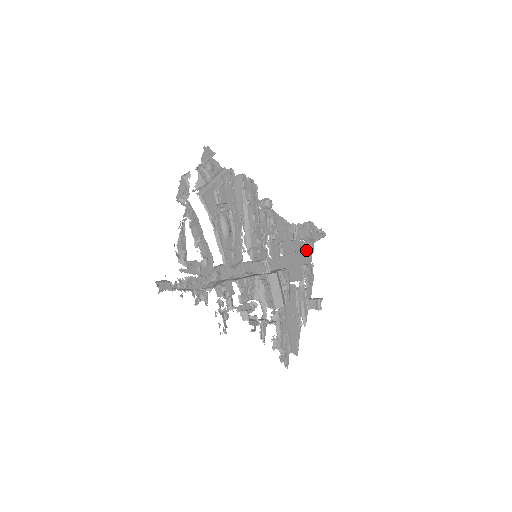
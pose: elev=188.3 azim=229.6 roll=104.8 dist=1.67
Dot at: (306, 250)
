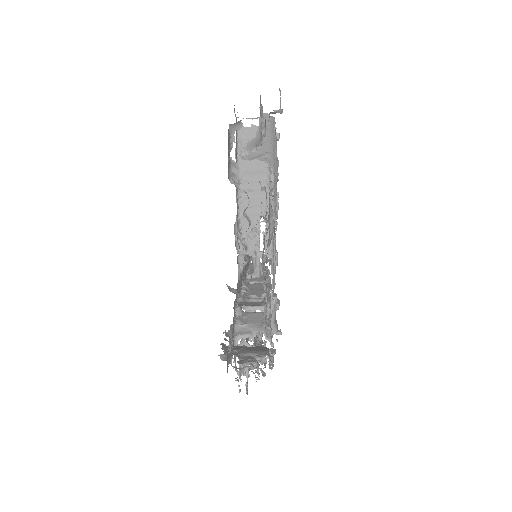
Dot at: occluded
